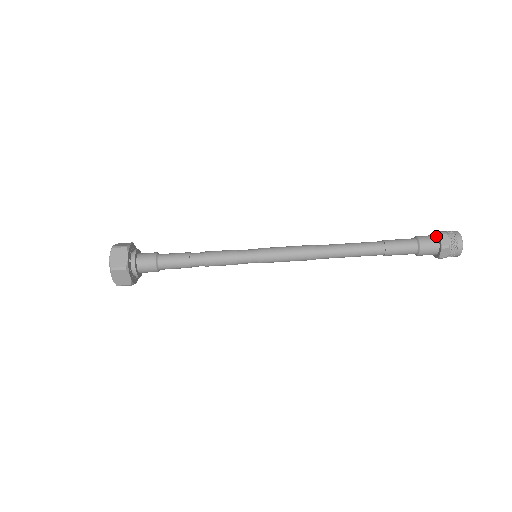
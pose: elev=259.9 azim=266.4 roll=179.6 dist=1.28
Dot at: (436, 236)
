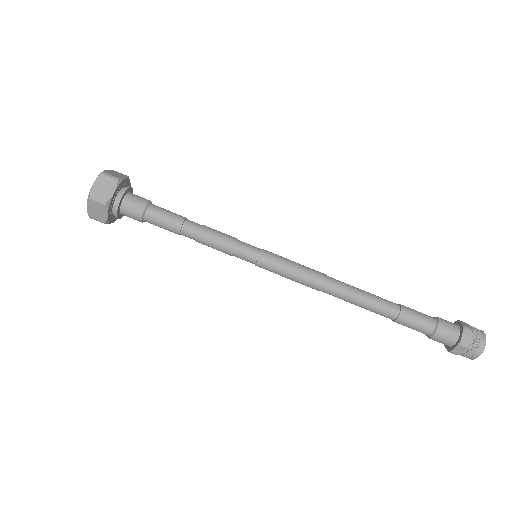
Dot at: (459, 327)
